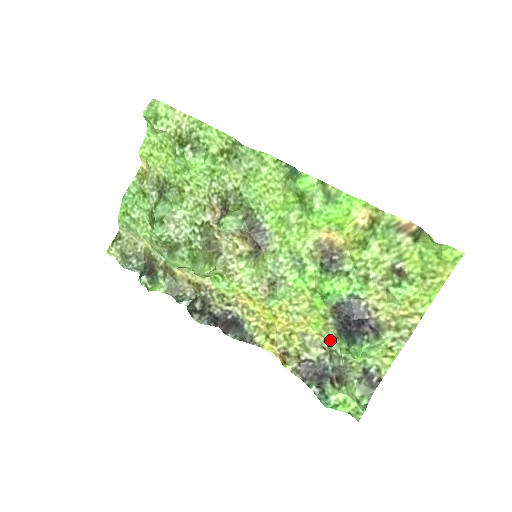
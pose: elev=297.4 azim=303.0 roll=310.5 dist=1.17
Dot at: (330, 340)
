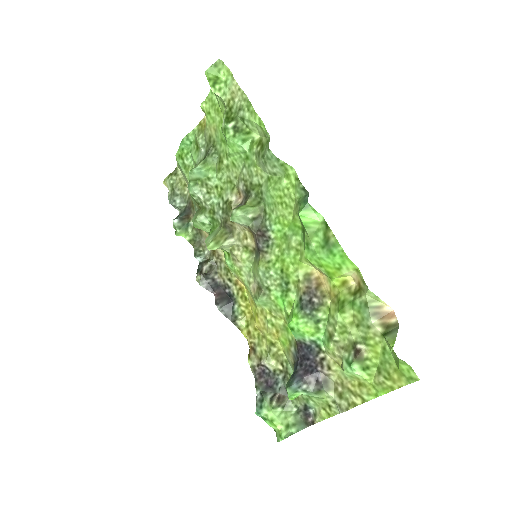
Dot at: (290, 363)
